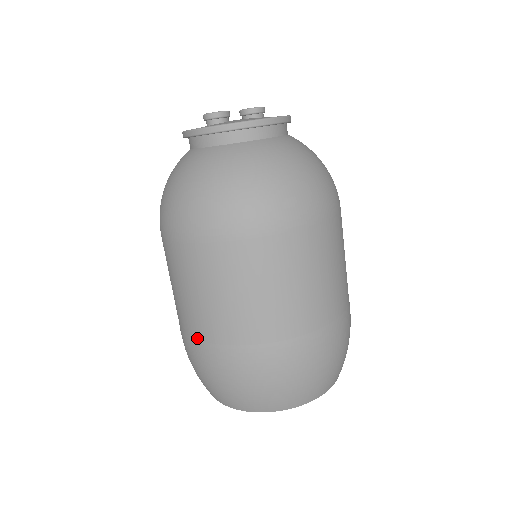
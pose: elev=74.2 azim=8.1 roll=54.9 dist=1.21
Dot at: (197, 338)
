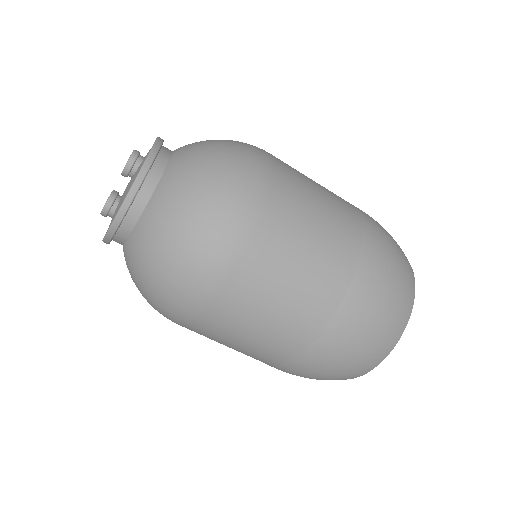
Dot at: occluded
